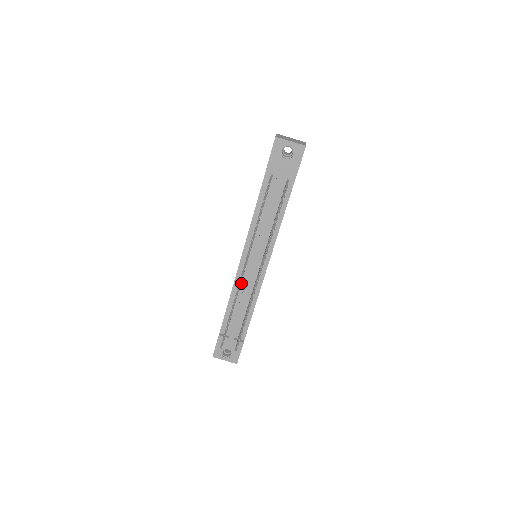
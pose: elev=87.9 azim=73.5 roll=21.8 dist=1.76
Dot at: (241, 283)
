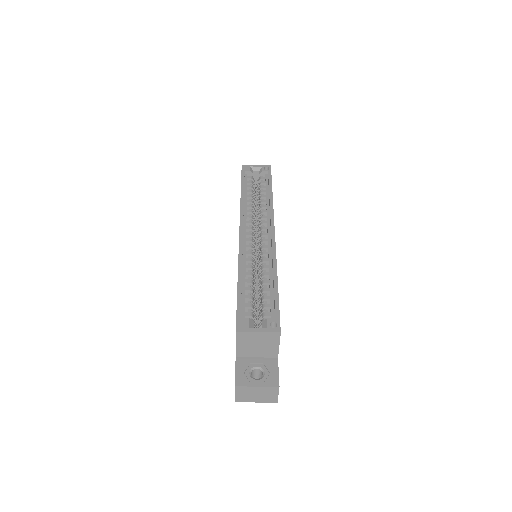
Dot at: occluded
